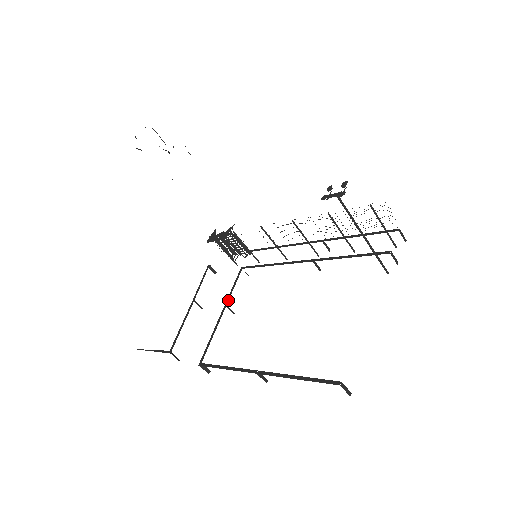
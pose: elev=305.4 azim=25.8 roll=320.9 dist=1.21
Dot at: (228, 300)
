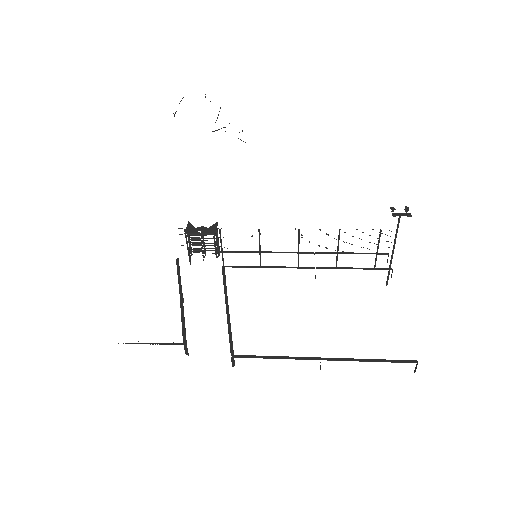
Dot at: occluded
